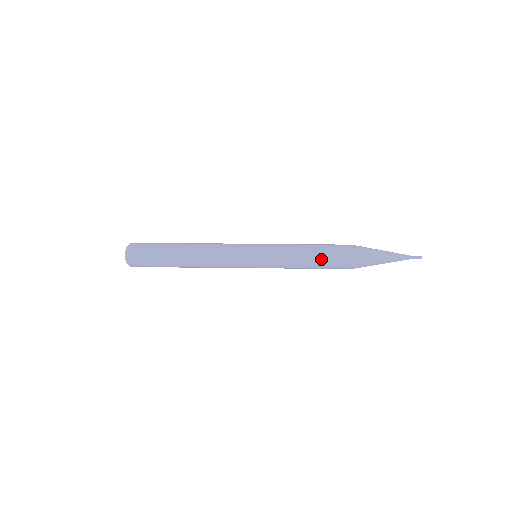
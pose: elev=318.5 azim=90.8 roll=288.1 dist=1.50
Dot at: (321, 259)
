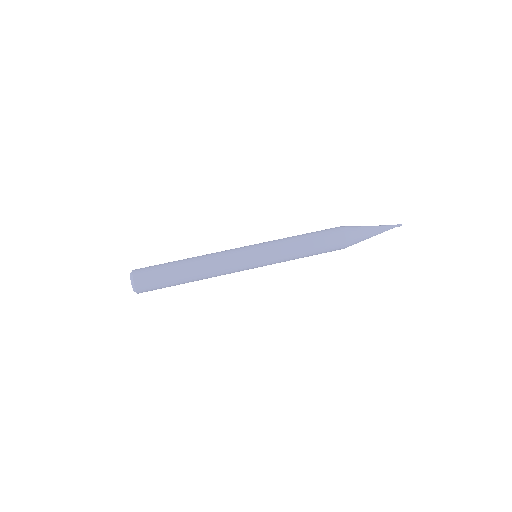
Dot at: (317, 244)
